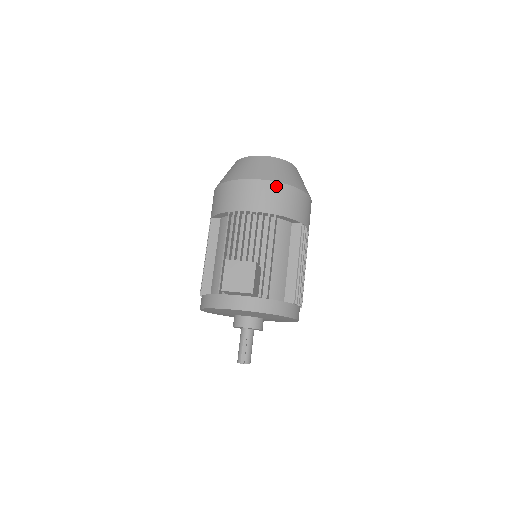
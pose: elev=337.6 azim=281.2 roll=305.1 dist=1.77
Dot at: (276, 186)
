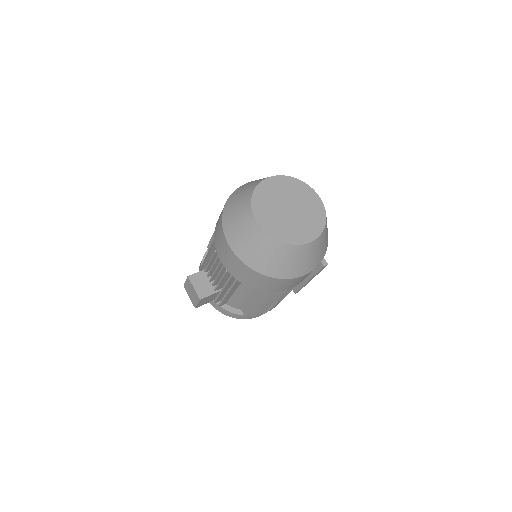
Dot at: (243, 266)
